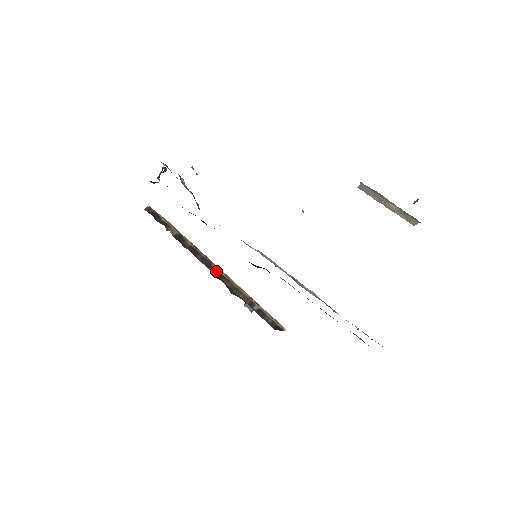
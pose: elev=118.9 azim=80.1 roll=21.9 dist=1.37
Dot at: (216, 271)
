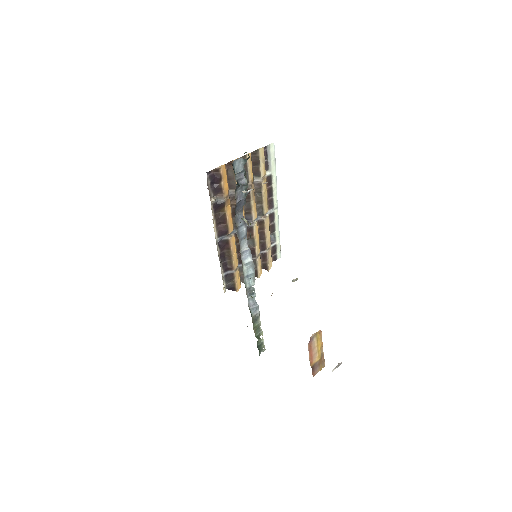
Dot at: (227, 238)
